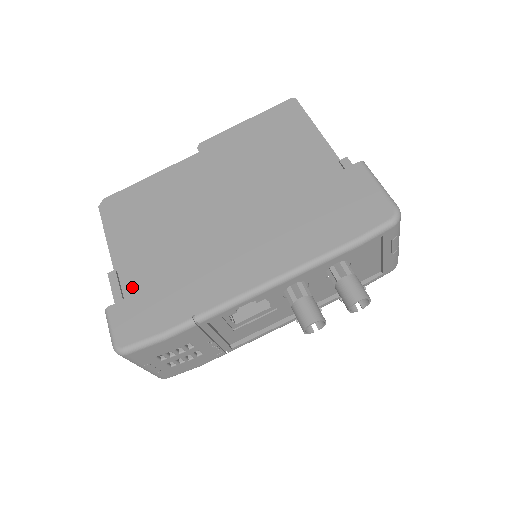
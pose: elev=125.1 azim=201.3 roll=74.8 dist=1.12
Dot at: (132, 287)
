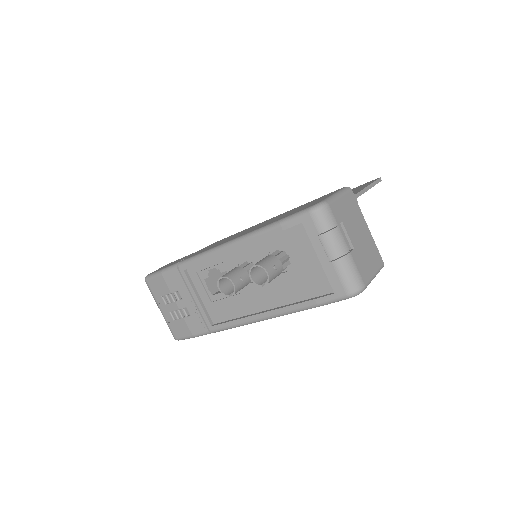
Dot at: occluded
